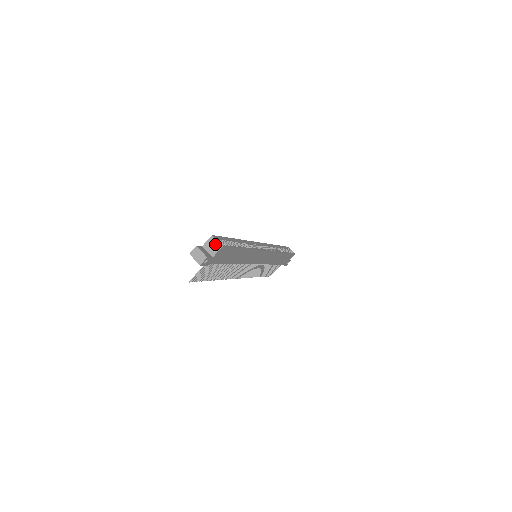
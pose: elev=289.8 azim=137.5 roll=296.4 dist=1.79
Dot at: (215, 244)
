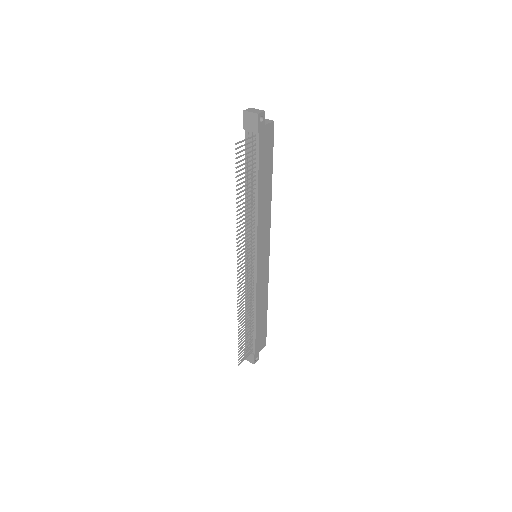
Dot at: (265, 120)
